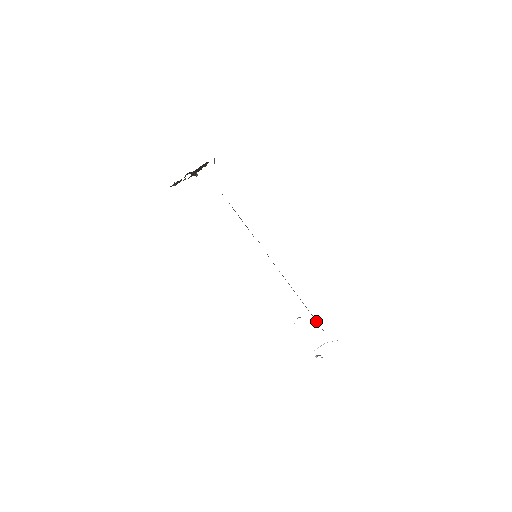
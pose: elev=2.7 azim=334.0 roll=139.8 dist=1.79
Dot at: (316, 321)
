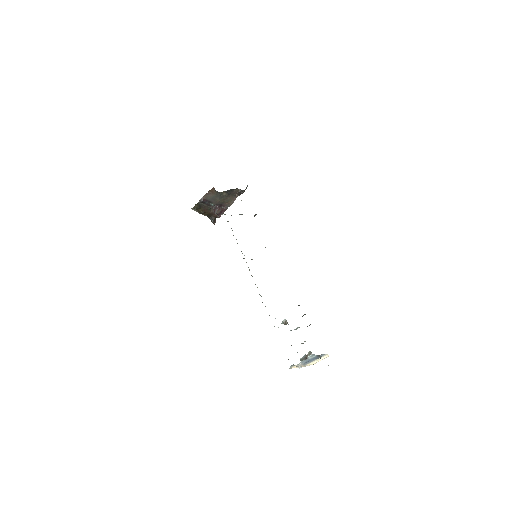
Dot at: occluded
